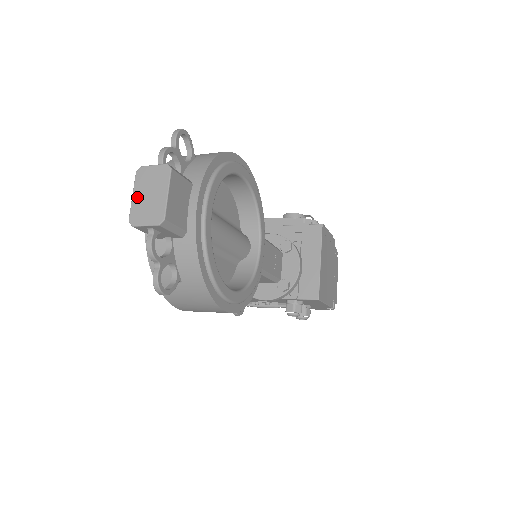
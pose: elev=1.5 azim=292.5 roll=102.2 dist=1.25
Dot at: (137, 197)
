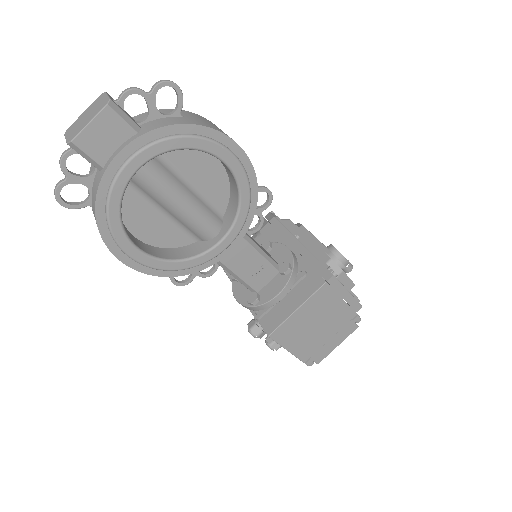
Dot at: (83, 114)
